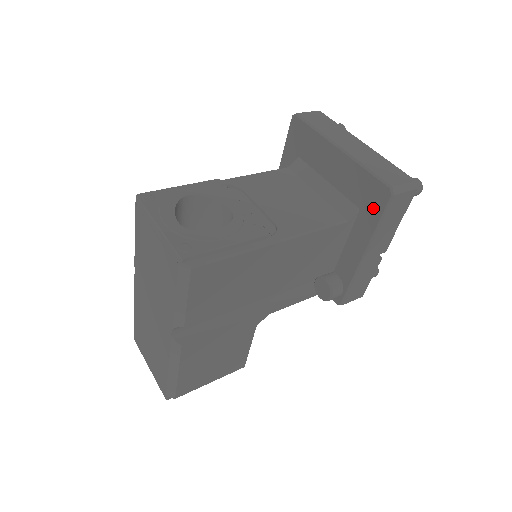
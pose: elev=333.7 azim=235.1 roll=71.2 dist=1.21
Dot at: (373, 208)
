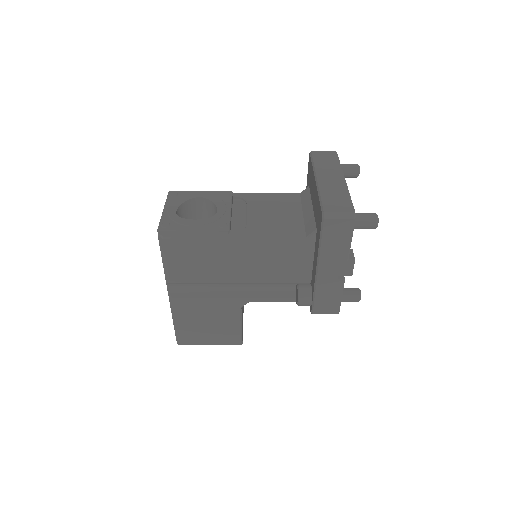
Dot at: (319, 229)
